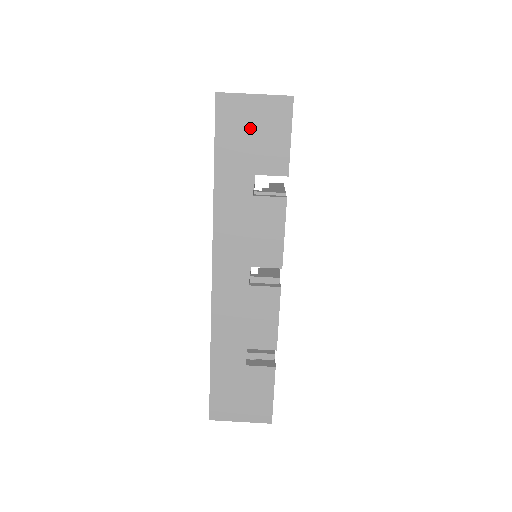
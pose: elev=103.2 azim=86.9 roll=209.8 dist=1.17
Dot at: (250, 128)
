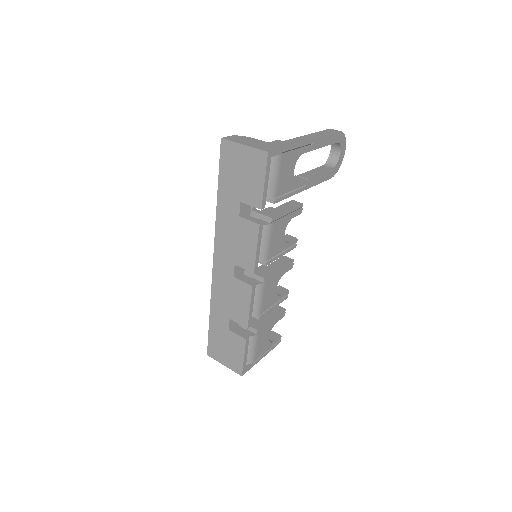
Dot at: (240, 168)
